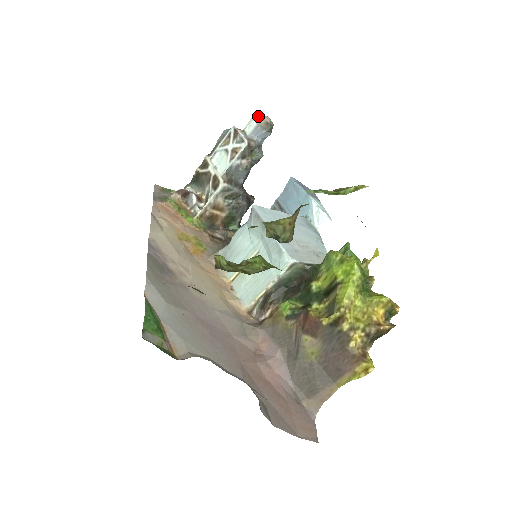
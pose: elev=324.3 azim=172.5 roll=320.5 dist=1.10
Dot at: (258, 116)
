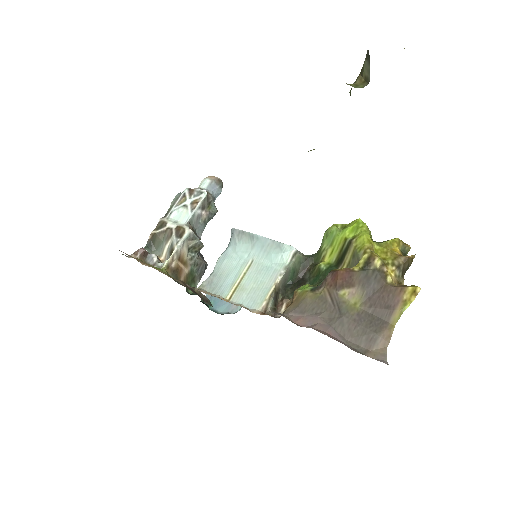
Dot at: (209, 176)
